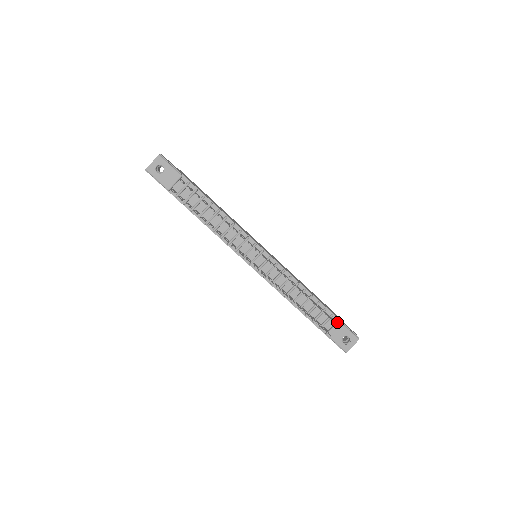
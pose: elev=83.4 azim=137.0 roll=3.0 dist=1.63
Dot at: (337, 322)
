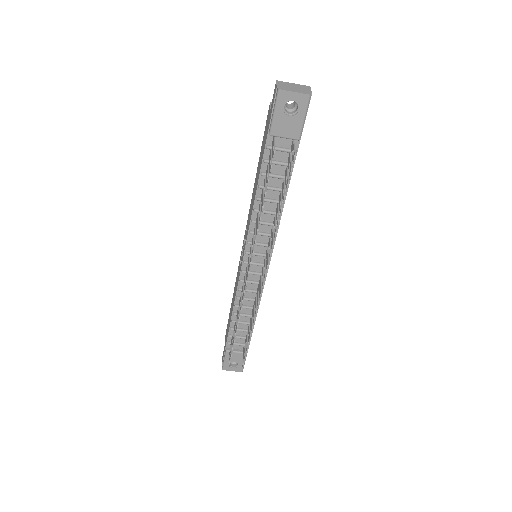
Dot at: occluded
